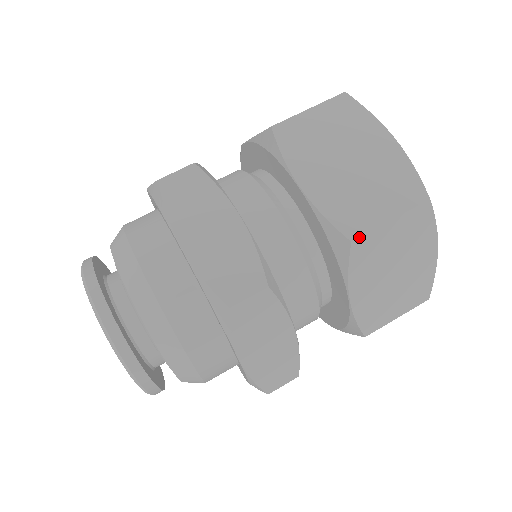
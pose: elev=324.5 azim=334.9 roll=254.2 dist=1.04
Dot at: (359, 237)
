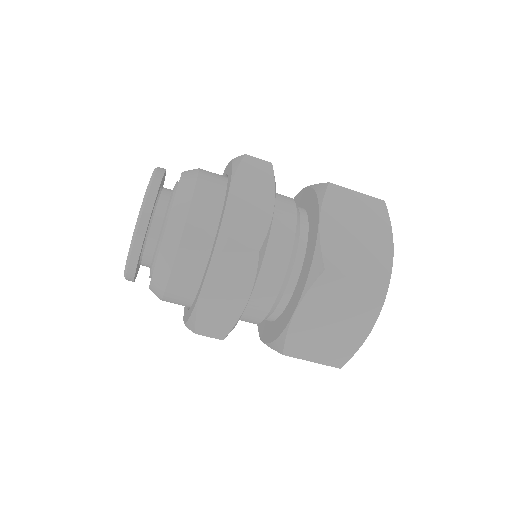
Dot at: (289, 356)
